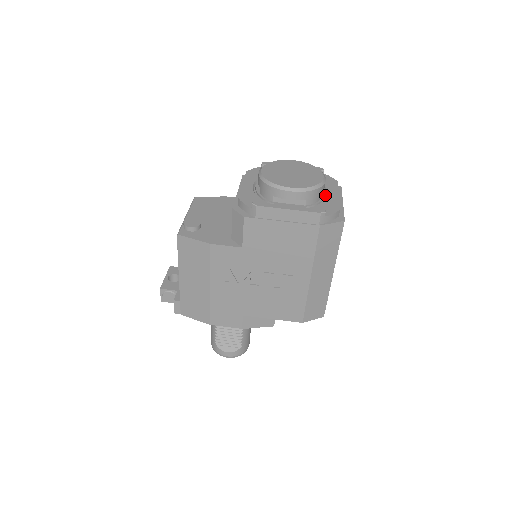
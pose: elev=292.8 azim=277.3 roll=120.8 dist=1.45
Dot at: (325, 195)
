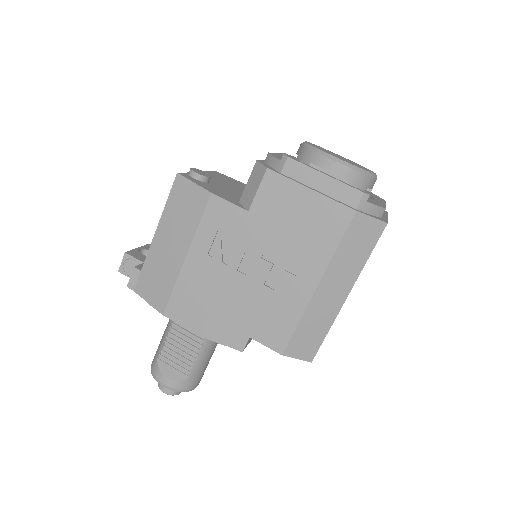
Dot at: occluded
